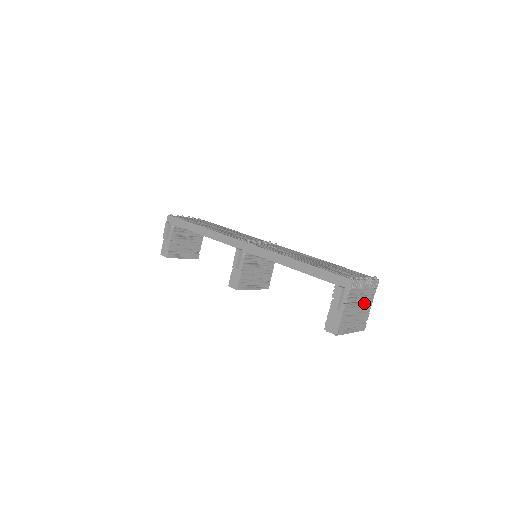
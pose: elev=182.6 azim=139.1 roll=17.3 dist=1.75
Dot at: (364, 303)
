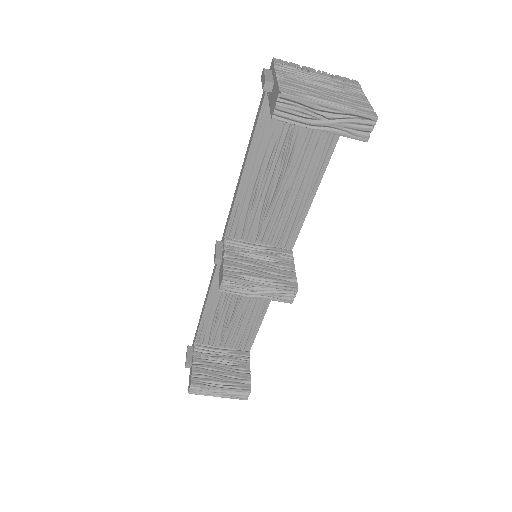
Dot at: (338, 90)
